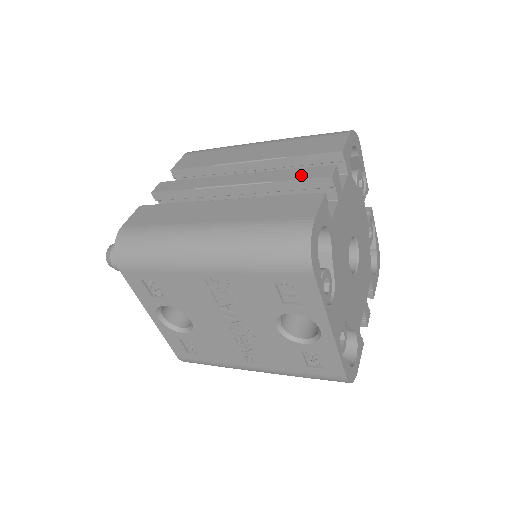
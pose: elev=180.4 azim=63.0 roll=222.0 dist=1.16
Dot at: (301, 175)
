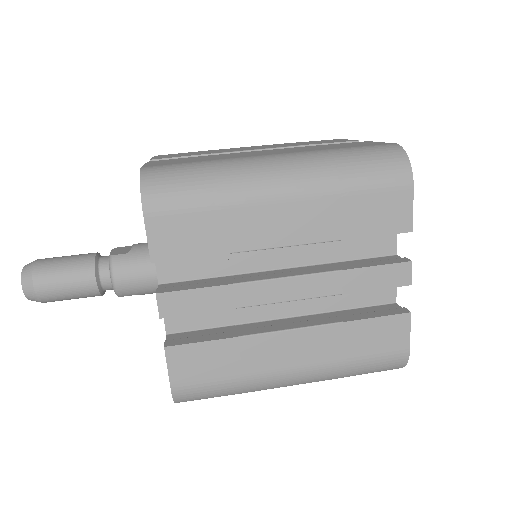
Dot at: (376, 282)
